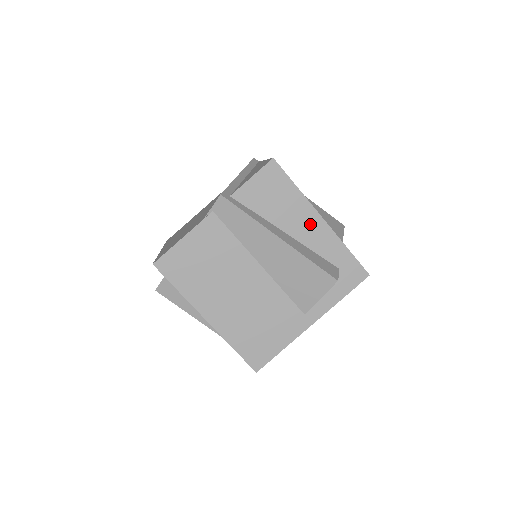
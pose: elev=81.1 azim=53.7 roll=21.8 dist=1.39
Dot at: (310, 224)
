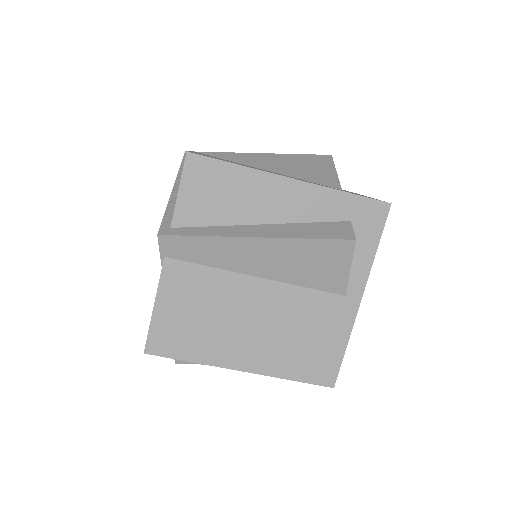
Dot at: (282, 195)
